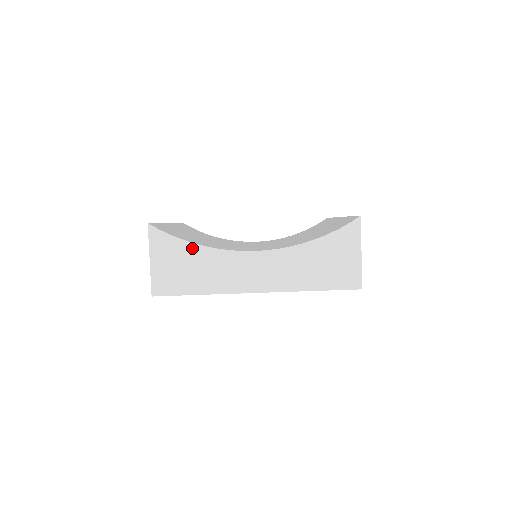
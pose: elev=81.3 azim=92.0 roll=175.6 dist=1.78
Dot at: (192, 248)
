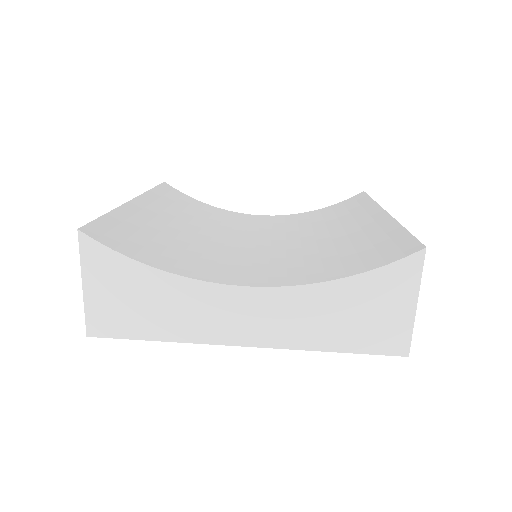
Dot at: (148, 273)
